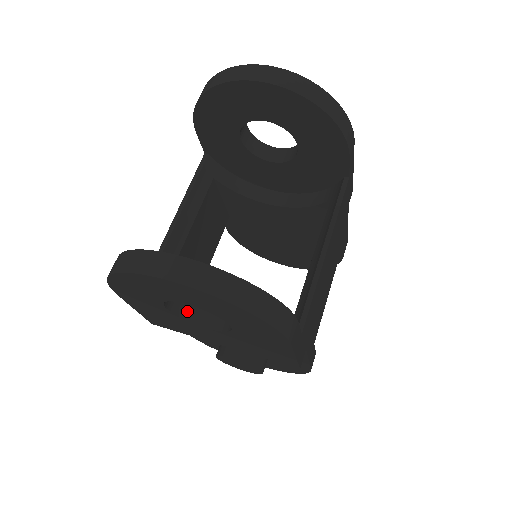
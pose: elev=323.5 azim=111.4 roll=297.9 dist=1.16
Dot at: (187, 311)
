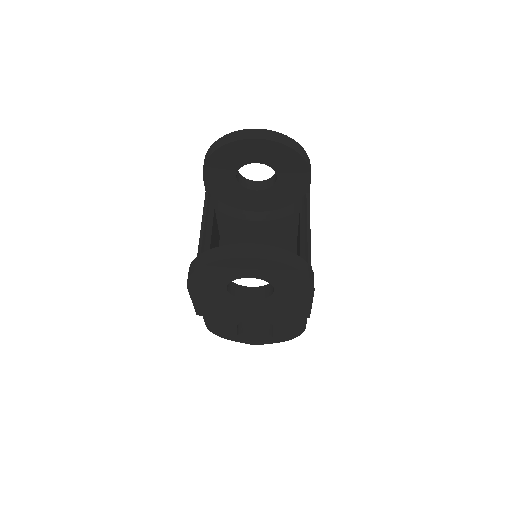
Dot at: (236, 291)
